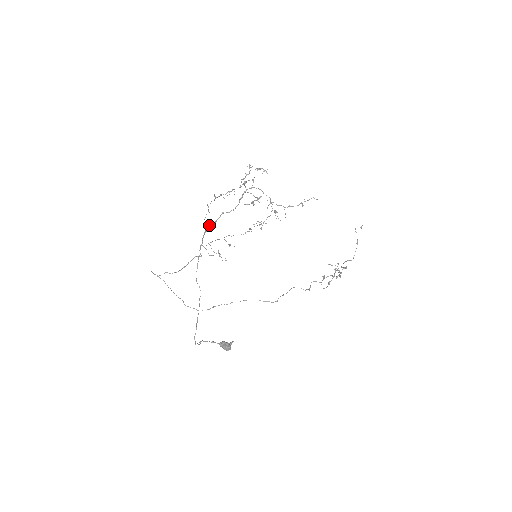
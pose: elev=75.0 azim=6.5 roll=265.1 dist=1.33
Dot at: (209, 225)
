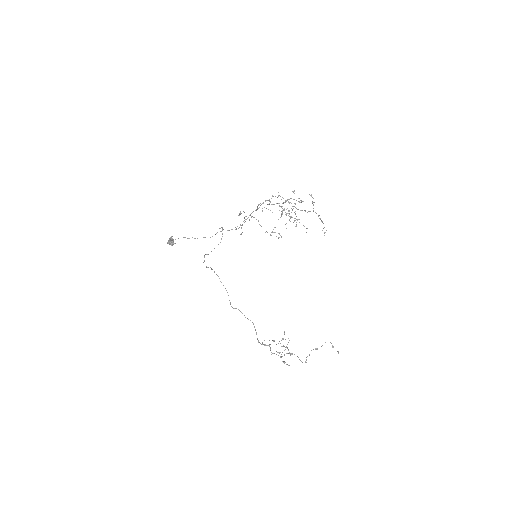
Dot at: occluded
